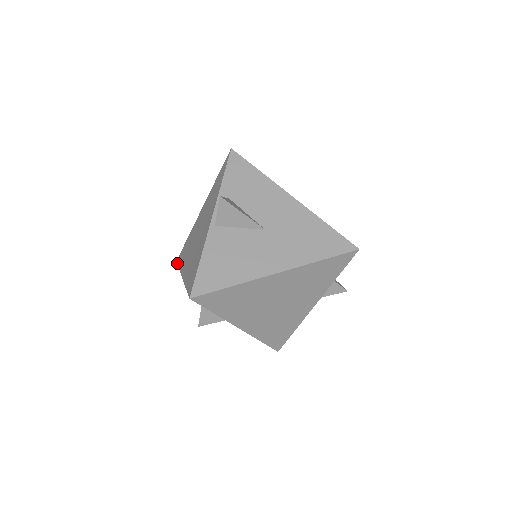
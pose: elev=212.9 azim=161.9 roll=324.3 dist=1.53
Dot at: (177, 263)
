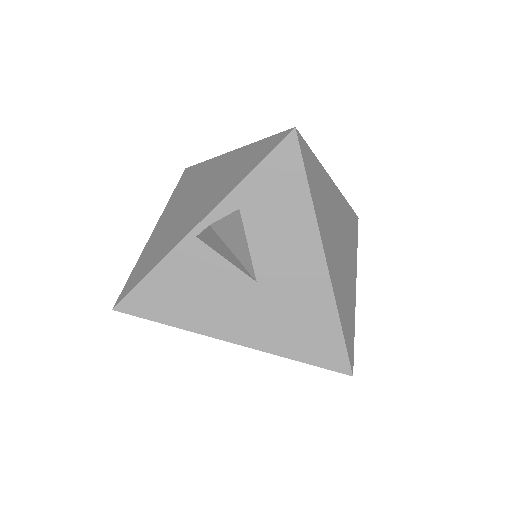
Dot at: (180, 178)
